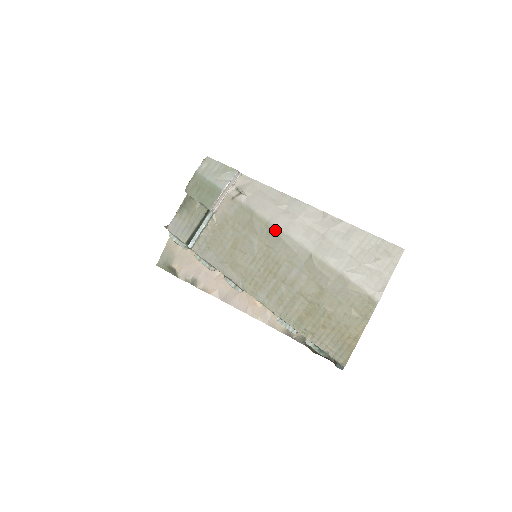
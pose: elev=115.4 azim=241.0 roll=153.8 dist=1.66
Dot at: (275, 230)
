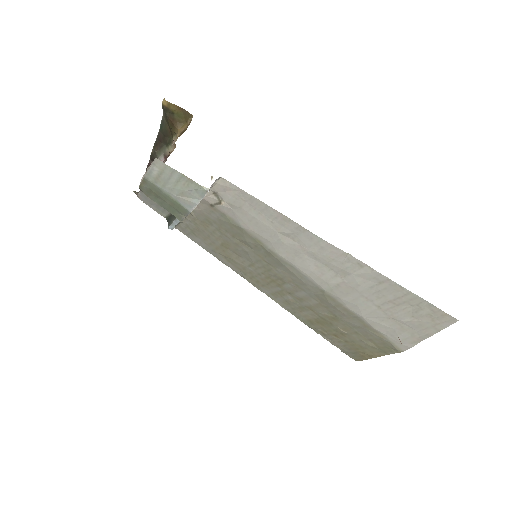
Dot at: (275, 256)
